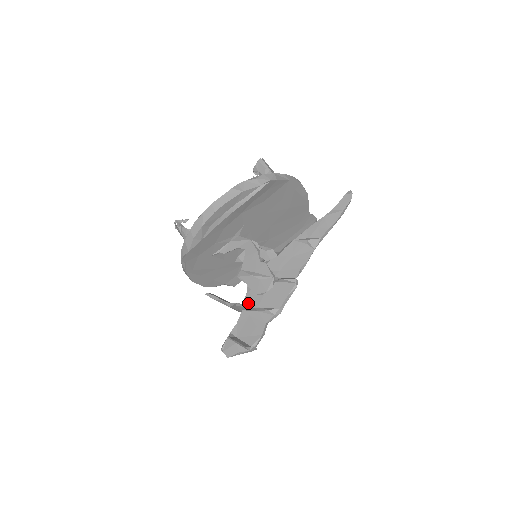
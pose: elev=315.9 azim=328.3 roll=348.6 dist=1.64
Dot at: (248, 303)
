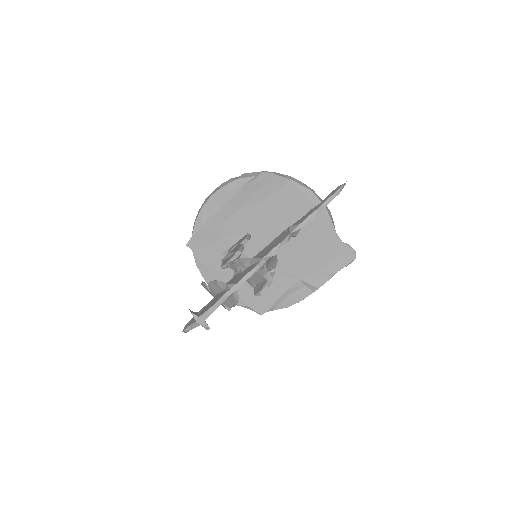
Dot at: occluded
